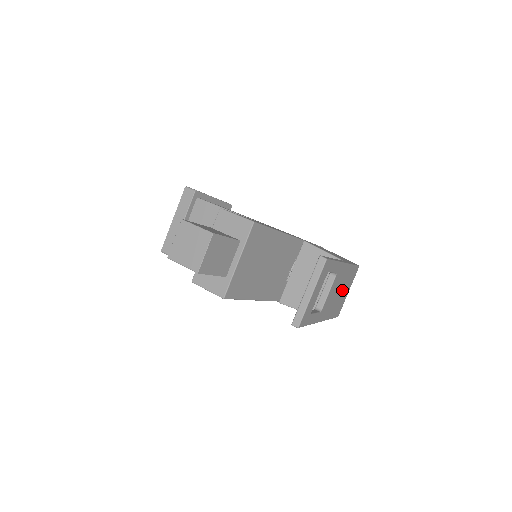
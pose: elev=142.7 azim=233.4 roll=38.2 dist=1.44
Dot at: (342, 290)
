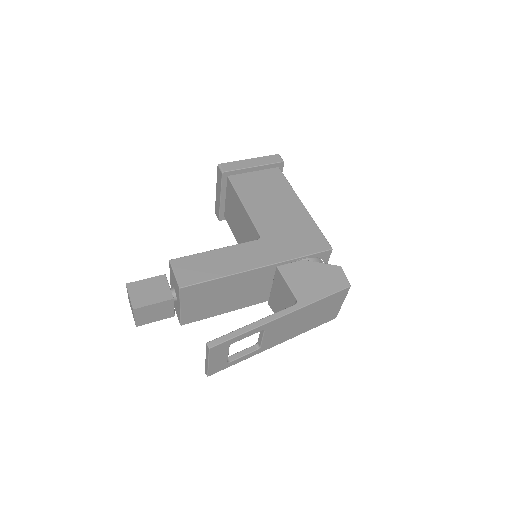
Dot at: (312, 316)
